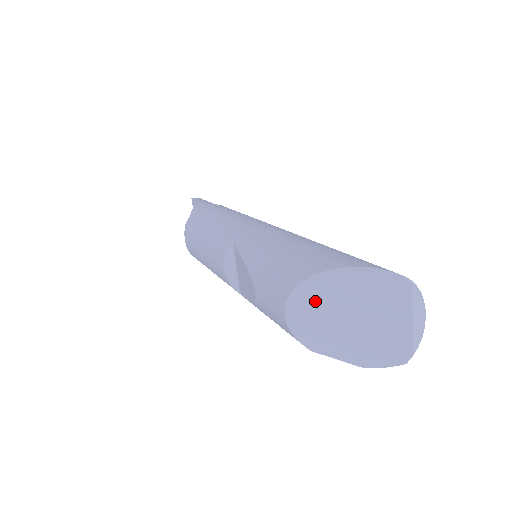
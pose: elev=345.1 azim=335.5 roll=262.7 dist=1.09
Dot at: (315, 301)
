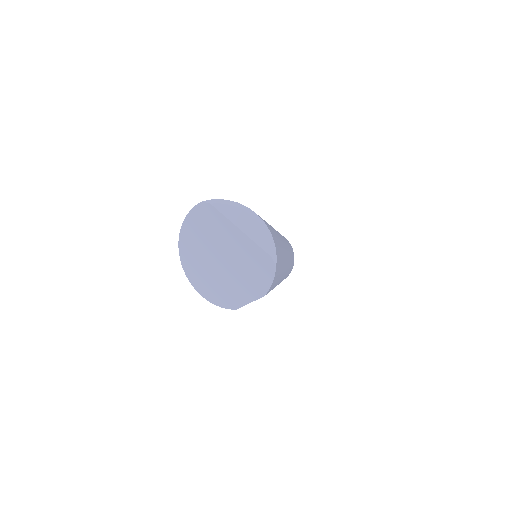
Dot at: (198, 270)
